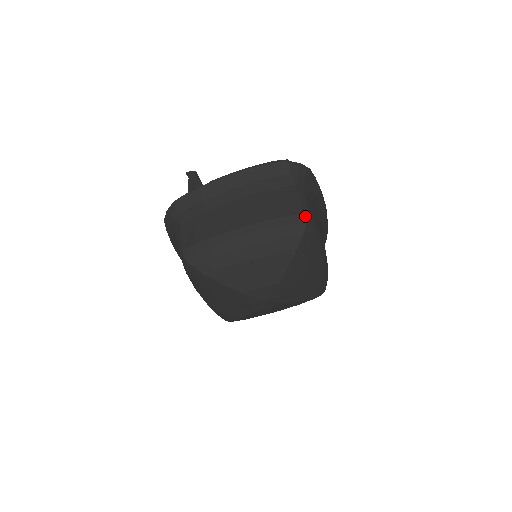
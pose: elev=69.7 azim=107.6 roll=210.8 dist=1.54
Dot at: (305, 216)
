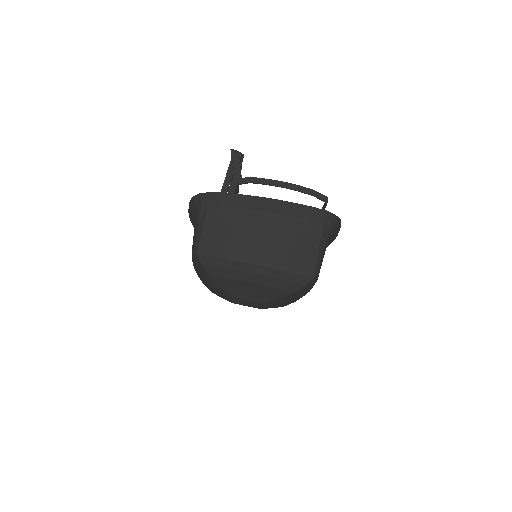
Dot at: (314, 272)
